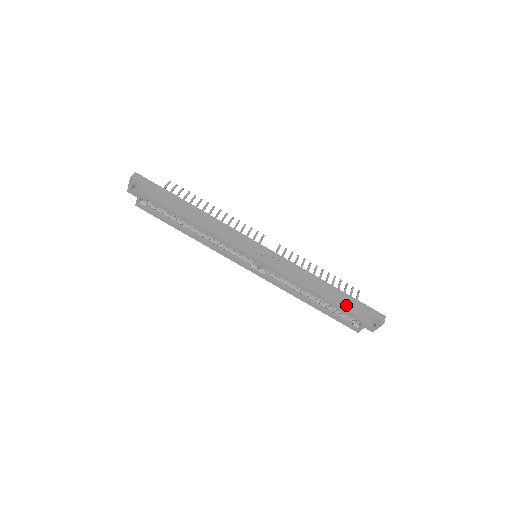
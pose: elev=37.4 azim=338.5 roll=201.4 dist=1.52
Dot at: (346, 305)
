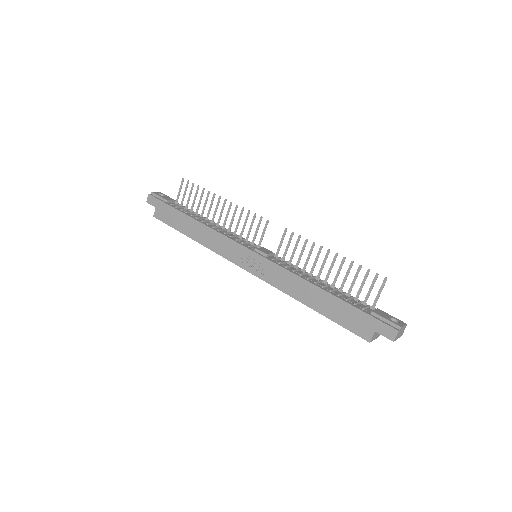
Dot at: (341, 318)
